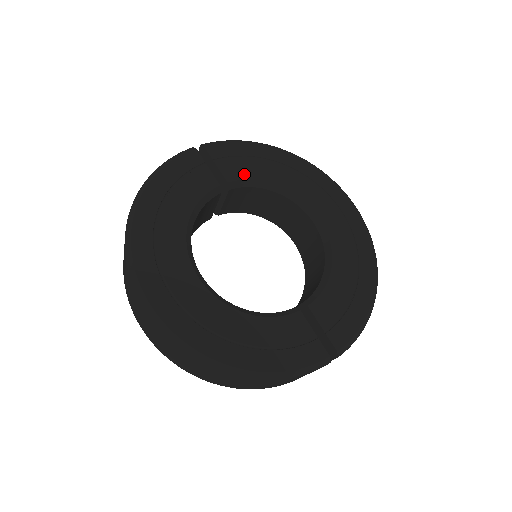
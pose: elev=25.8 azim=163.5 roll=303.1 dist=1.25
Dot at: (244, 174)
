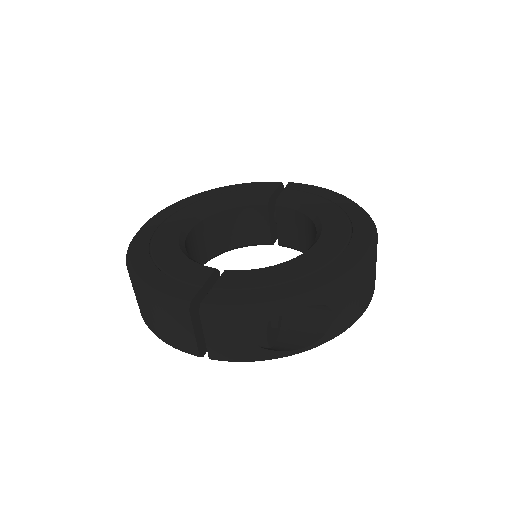
Dot at: (295, 199)
